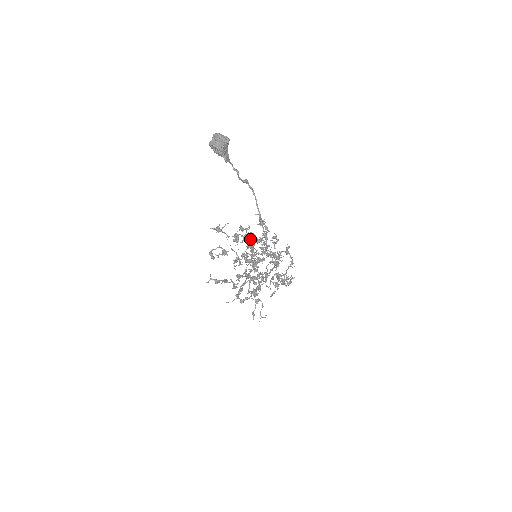
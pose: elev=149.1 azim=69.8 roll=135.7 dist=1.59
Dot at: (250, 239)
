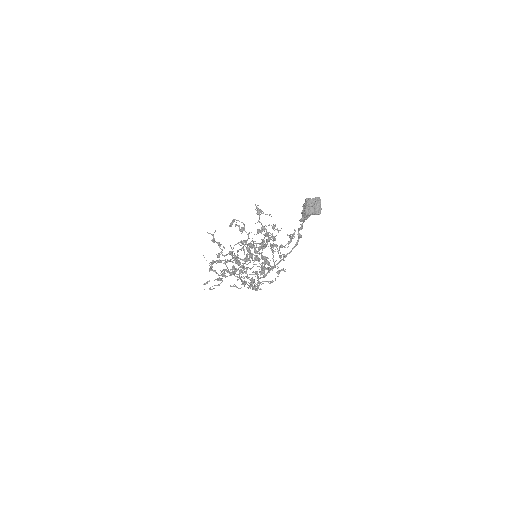
Dot at: (269, 240)
